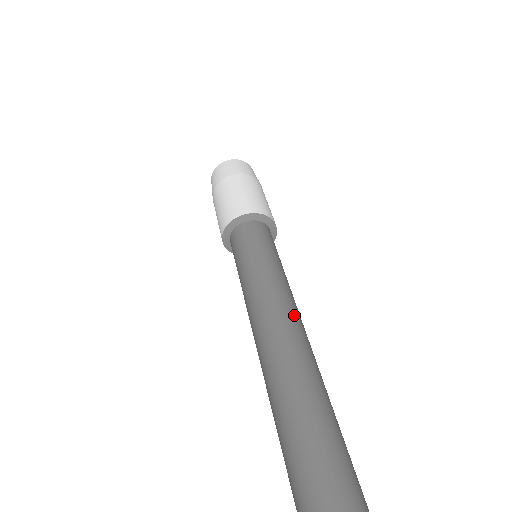
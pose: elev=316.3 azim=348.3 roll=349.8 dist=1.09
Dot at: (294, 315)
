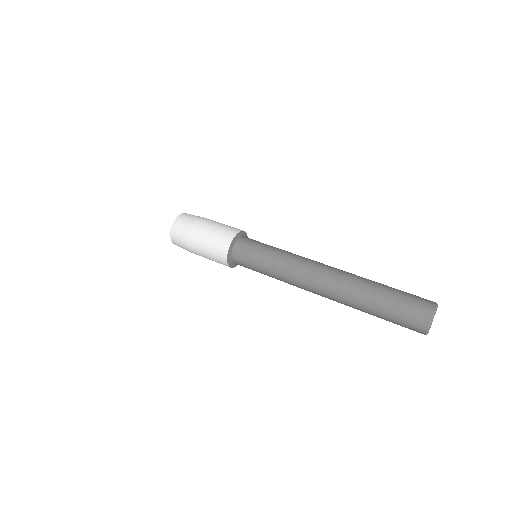
Dot at: (315, 265)
